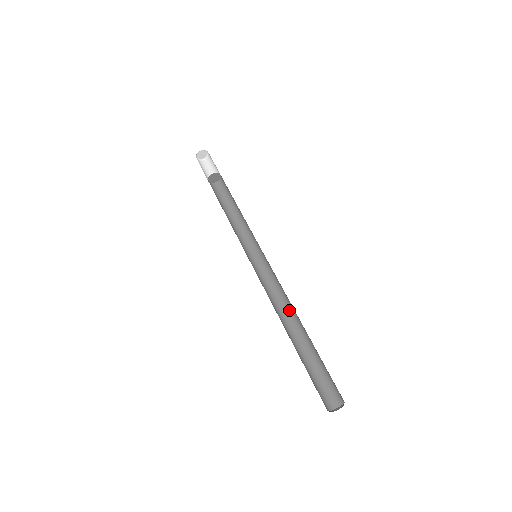
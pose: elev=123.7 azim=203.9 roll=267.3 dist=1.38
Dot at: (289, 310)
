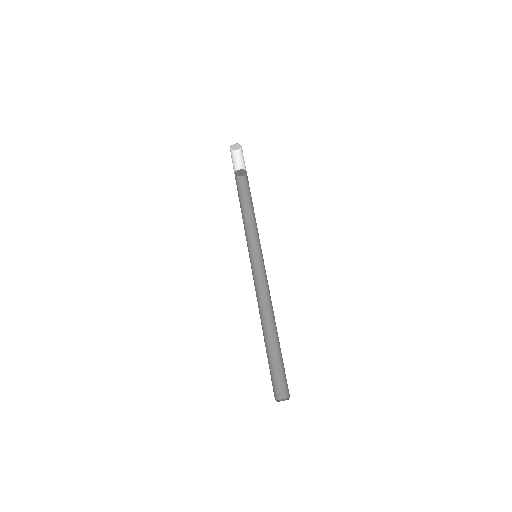
Dot at: (272, 308)
